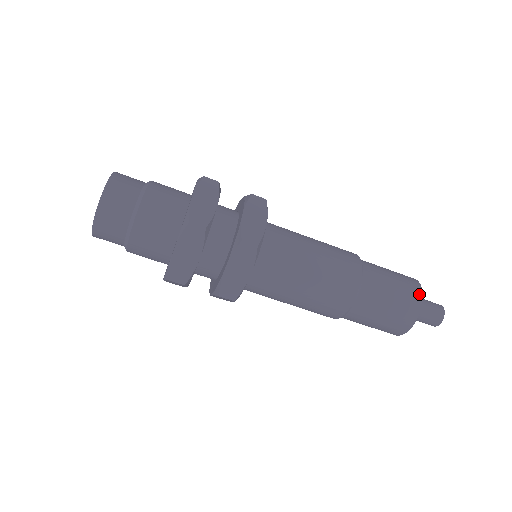
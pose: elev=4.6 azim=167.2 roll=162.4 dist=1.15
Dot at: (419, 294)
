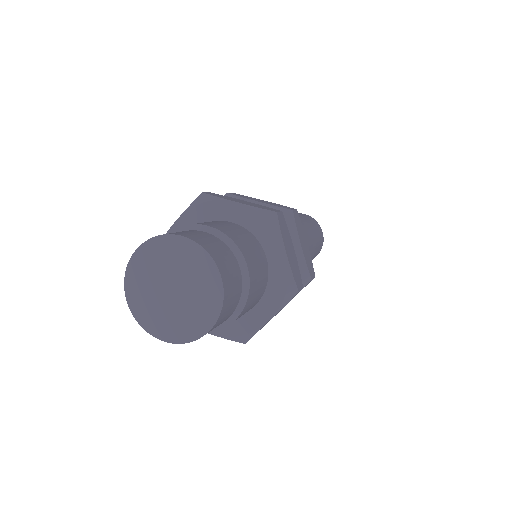
Dot at: occluded
